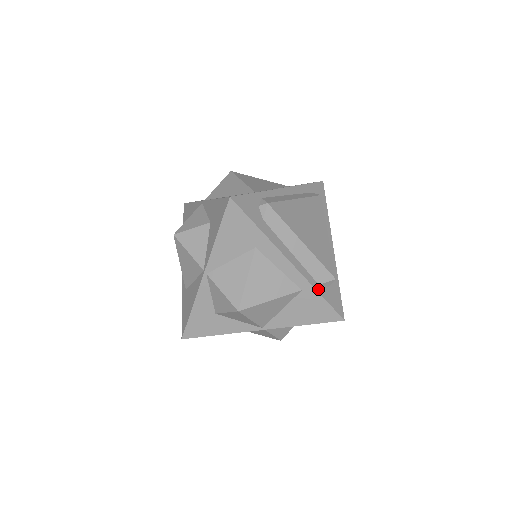
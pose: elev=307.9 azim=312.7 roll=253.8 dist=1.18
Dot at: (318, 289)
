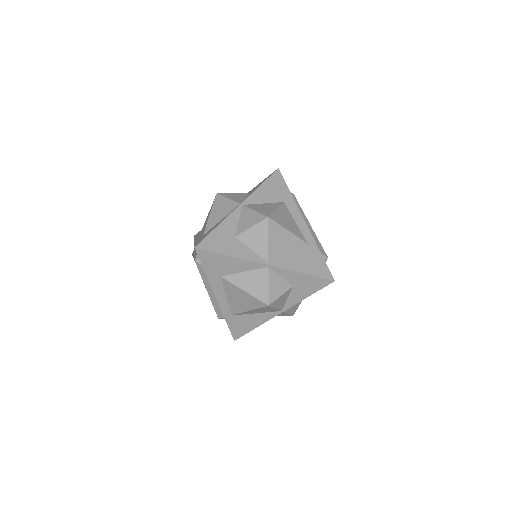
Dot at: (319, 250)
